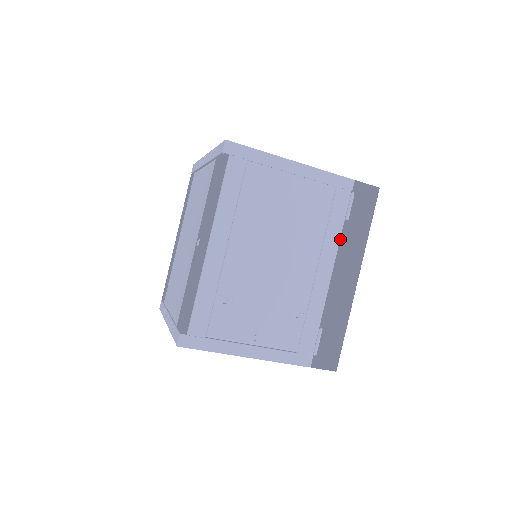
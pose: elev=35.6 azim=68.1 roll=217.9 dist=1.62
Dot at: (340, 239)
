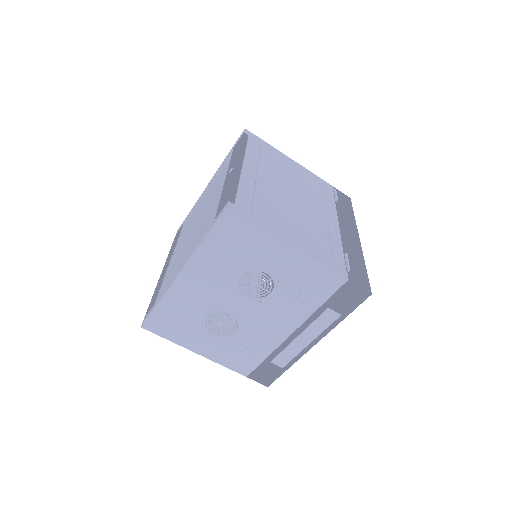
Dot at: (336, 211)
